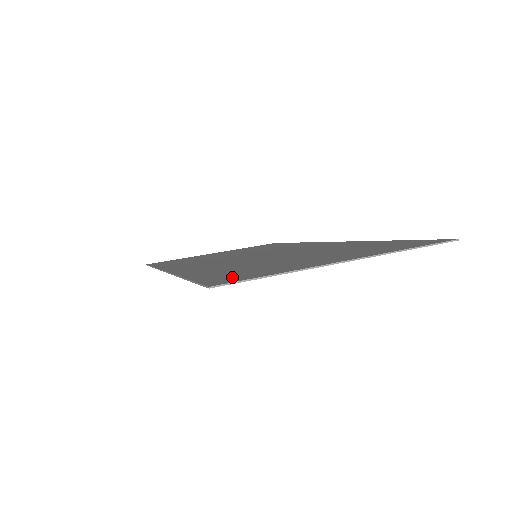
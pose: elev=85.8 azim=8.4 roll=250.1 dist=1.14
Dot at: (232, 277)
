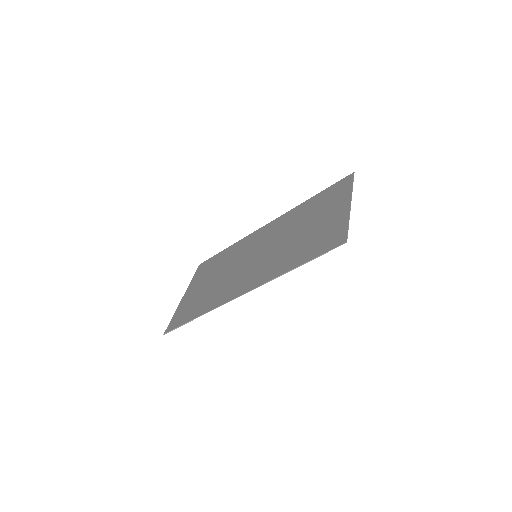
Dot at: (331, 240)
